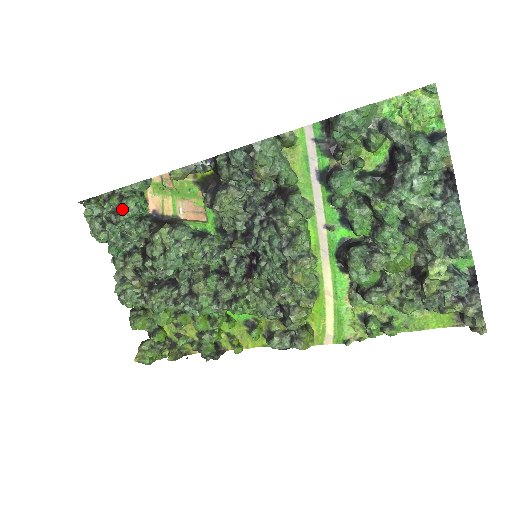
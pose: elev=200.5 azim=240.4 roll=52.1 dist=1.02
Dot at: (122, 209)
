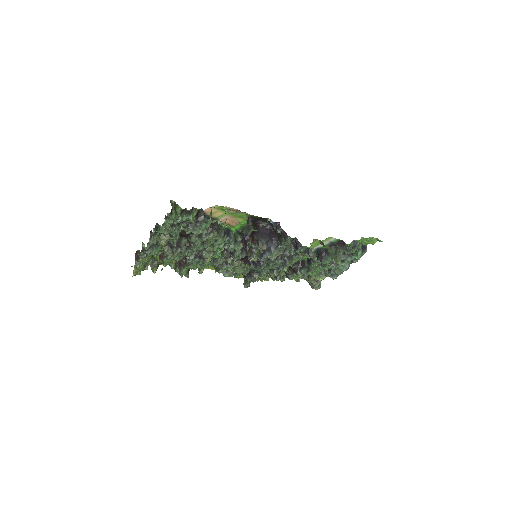
Dot at: (199, 228)
